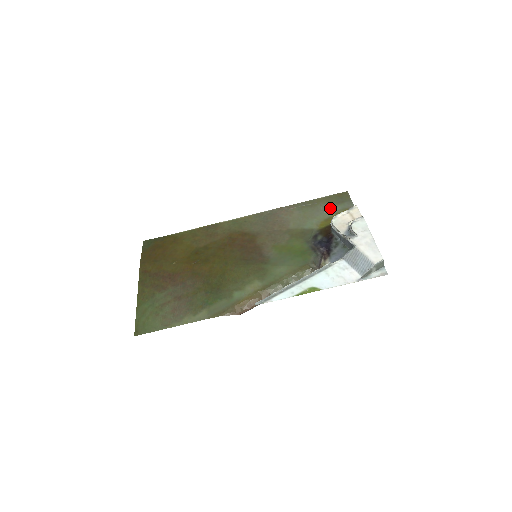
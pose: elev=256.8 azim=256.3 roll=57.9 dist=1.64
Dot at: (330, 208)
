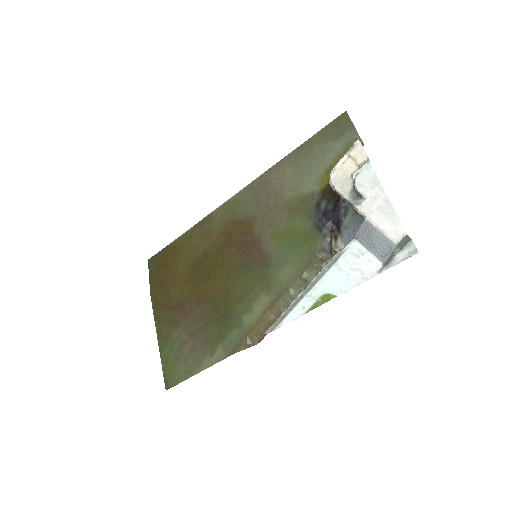
Dot at: (328, 149)
